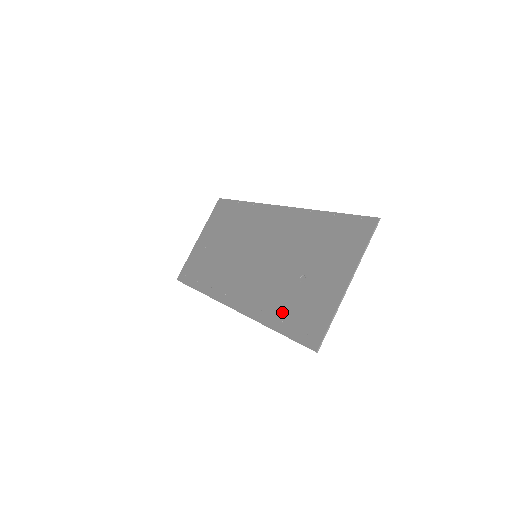
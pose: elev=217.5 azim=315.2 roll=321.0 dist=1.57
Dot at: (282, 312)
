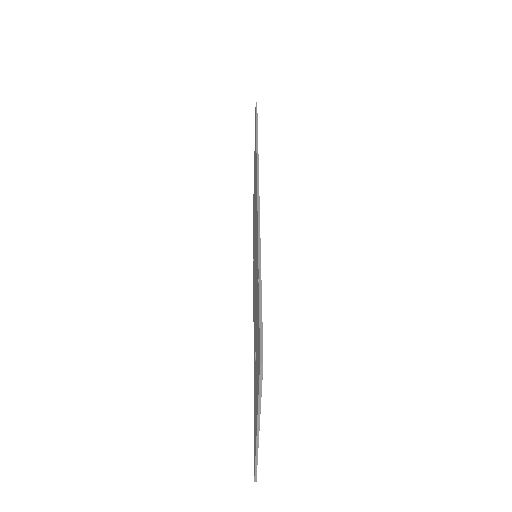
Dot at: (254, 381)
